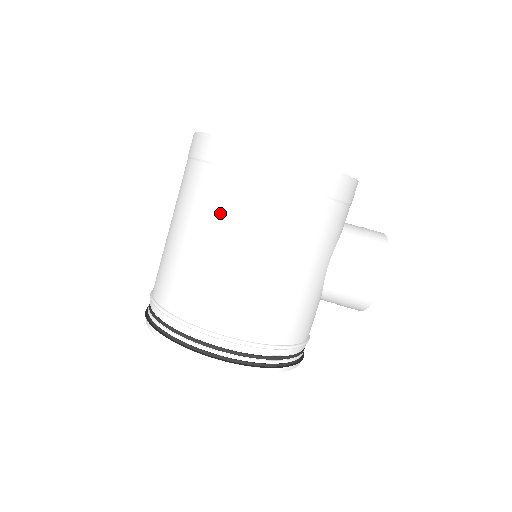
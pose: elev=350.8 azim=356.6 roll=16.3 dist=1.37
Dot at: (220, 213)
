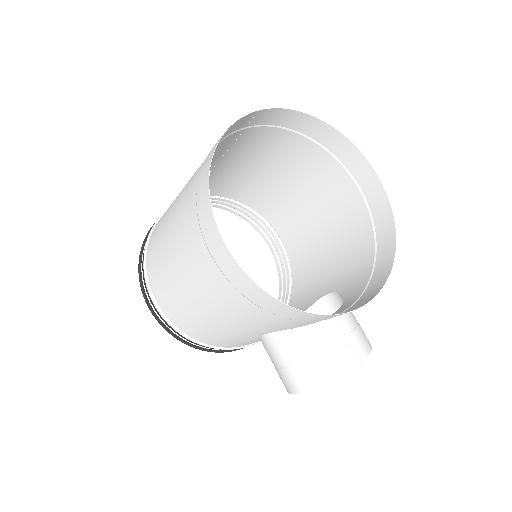
Dot at: (179, 223)
